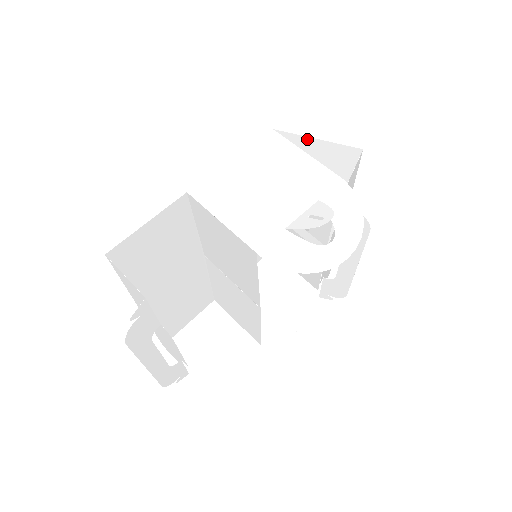
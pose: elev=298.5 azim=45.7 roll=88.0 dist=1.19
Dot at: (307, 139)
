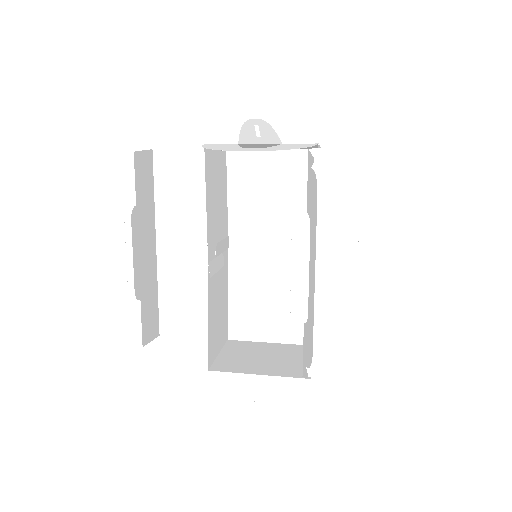
Dot at: occluded
